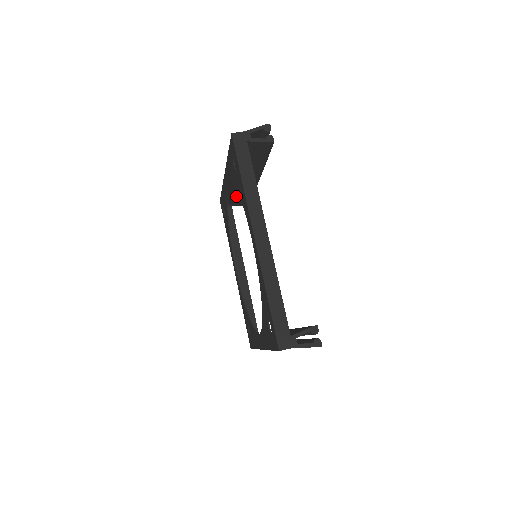
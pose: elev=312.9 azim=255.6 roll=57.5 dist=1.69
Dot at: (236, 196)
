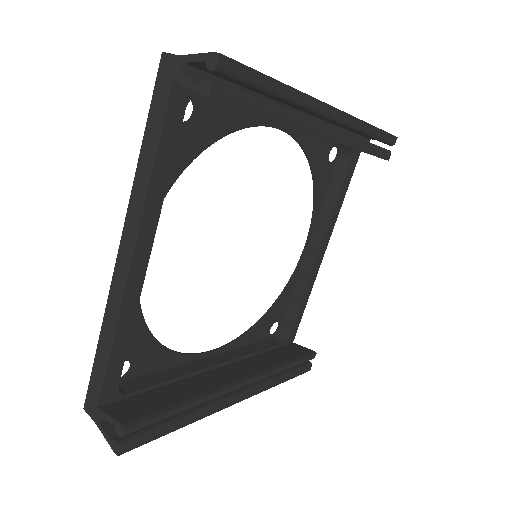
Dot at: occluded
